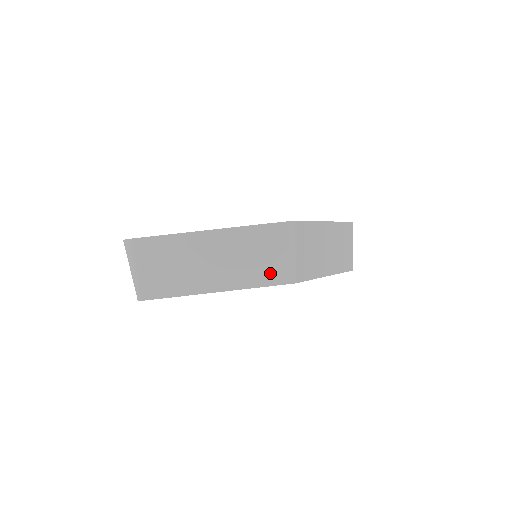
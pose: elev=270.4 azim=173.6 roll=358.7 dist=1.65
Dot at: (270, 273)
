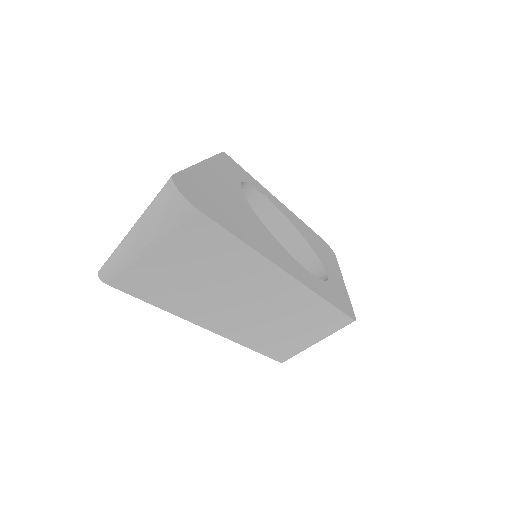
Dot at: (278, 345)
